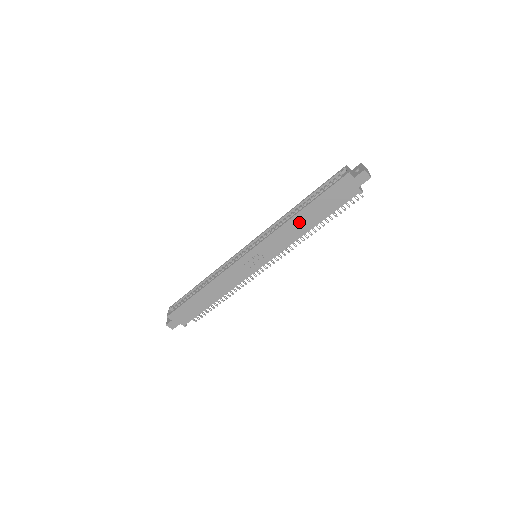
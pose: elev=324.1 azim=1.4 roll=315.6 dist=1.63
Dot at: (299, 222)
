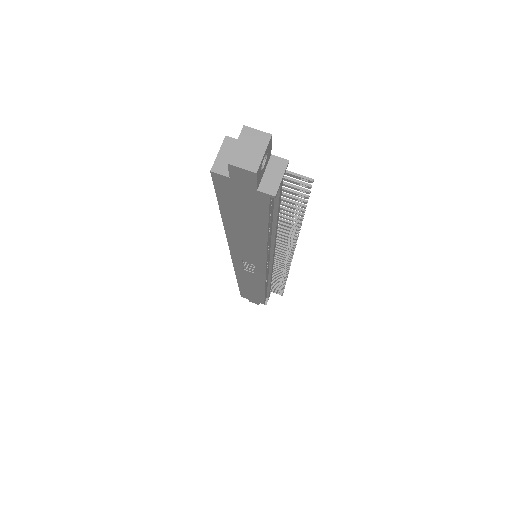
Dot at: (241, 235)
